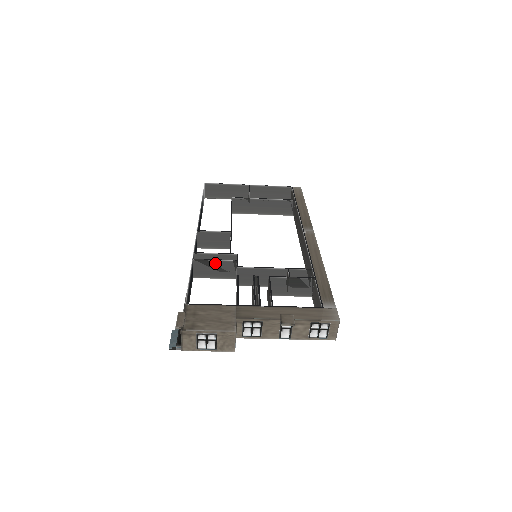
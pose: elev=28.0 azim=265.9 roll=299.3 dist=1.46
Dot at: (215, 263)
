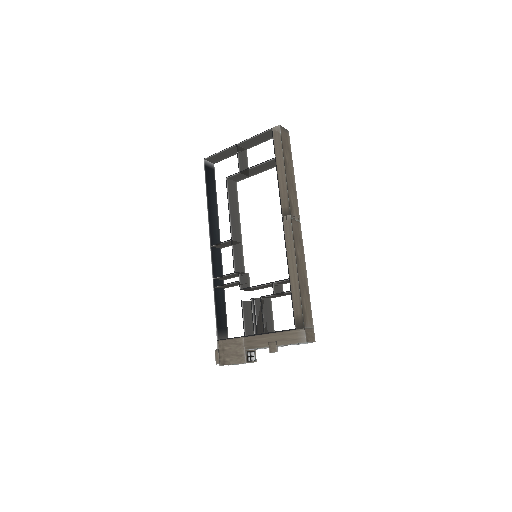
Dot at: (228, 284)
